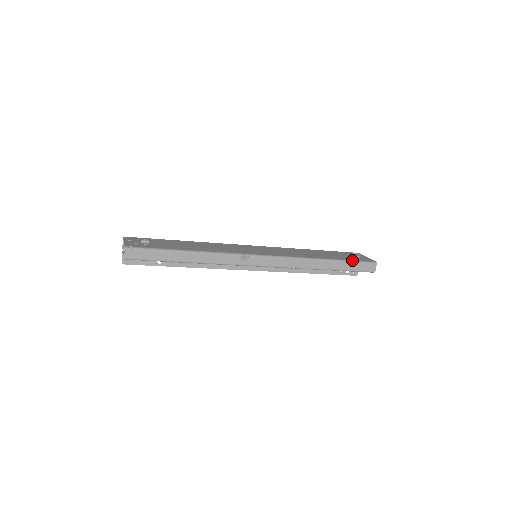
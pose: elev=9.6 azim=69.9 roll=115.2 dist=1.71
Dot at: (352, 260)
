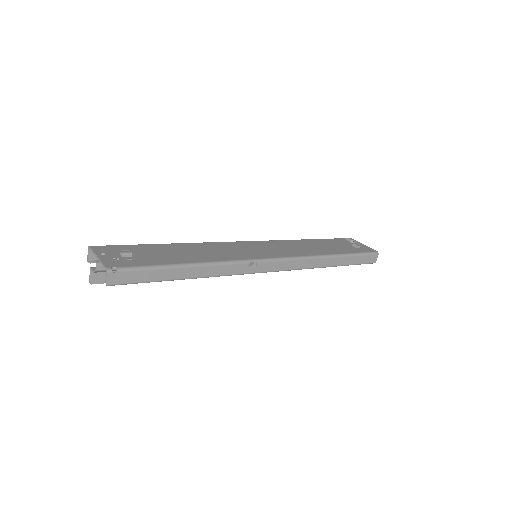
Dot at: (357, 252)
